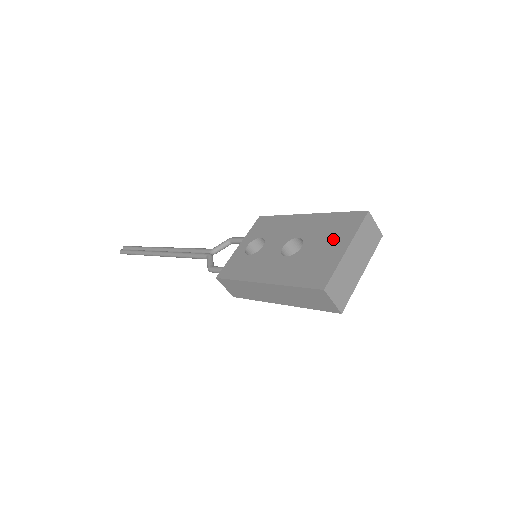
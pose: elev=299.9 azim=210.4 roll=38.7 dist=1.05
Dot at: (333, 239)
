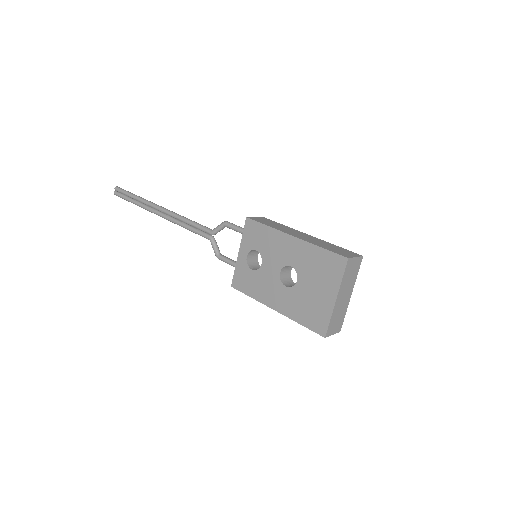
Dot at: (322, 283)
